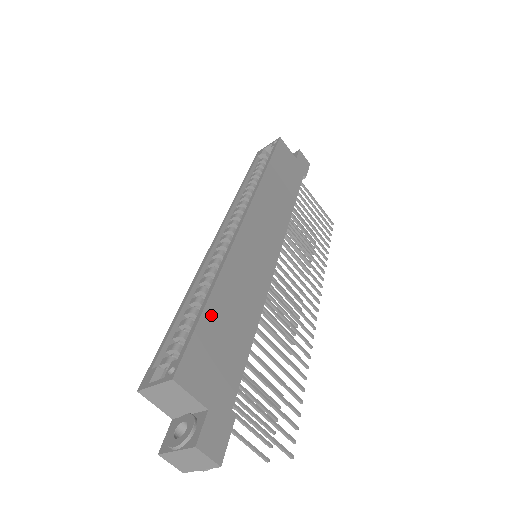
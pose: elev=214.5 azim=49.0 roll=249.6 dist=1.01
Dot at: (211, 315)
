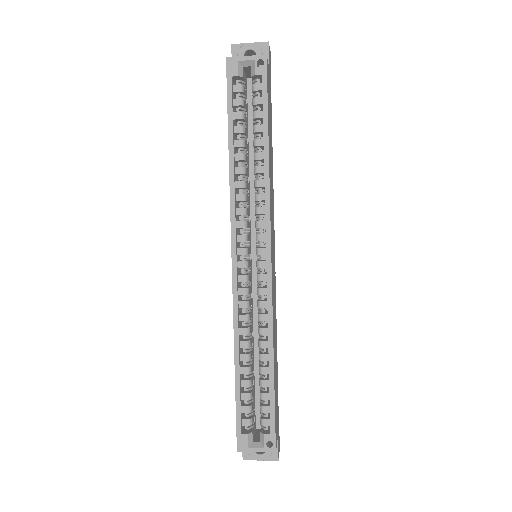
Dot at: (275, 383)
